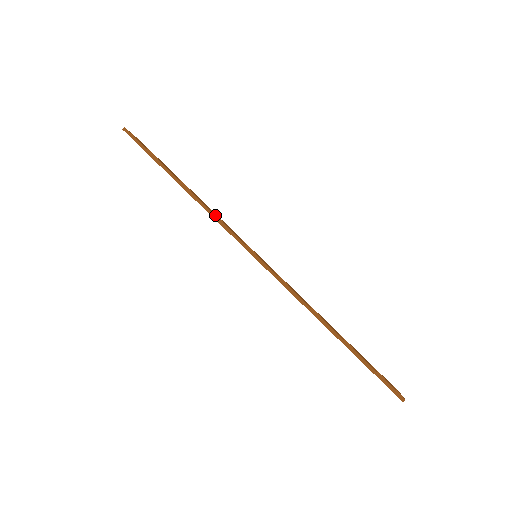
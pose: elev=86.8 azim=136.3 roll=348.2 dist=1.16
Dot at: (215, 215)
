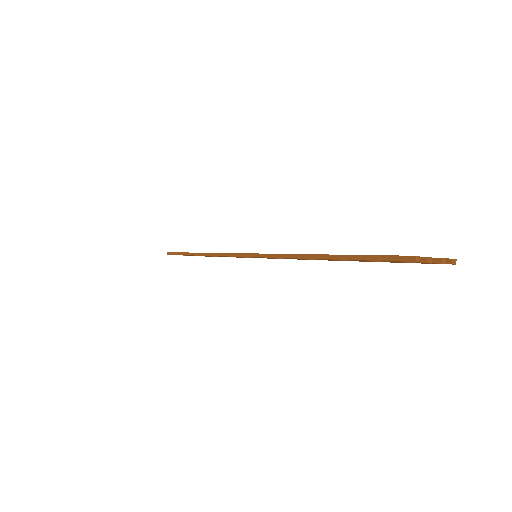
Dot at: (213, 253)
